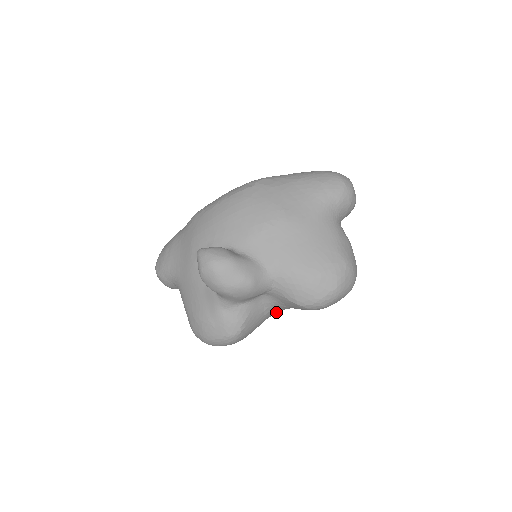
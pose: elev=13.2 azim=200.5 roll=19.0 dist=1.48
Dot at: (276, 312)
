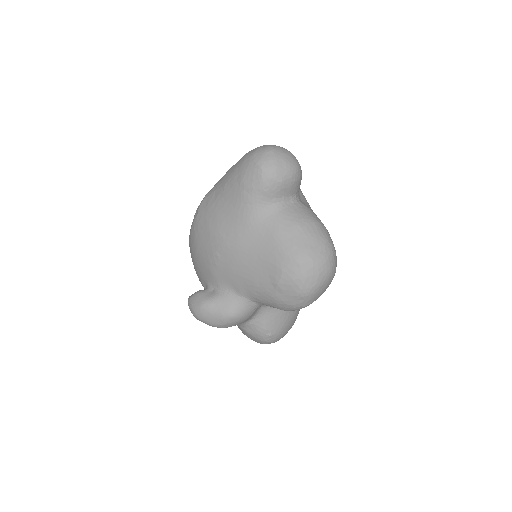
Dot at: occluded
